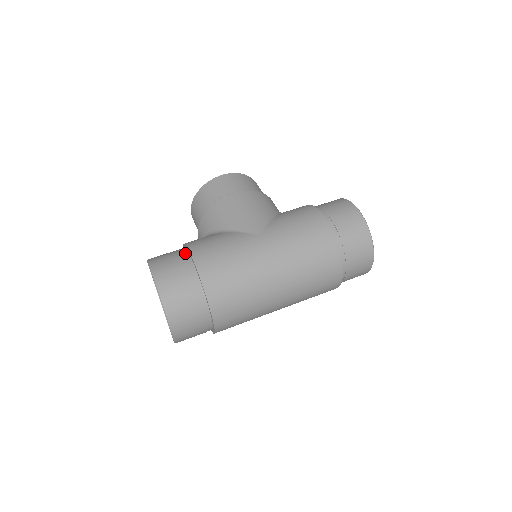
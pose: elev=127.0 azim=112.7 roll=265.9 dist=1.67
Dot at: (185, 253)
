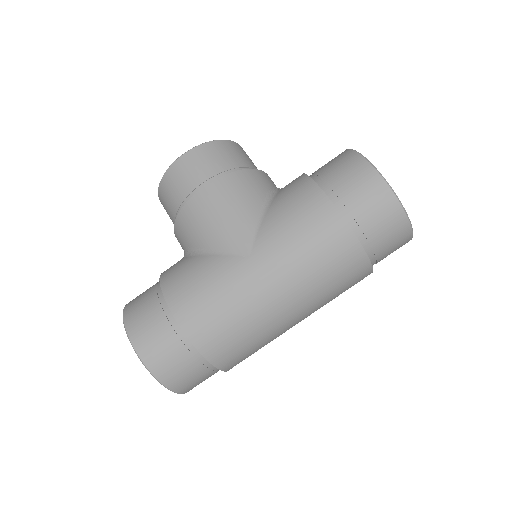
Dot at: (162, 300)
